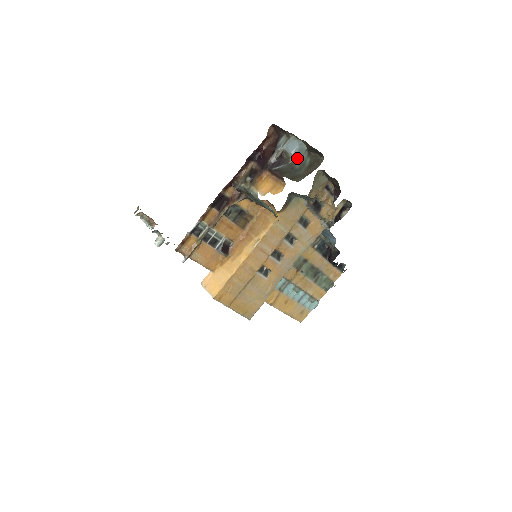
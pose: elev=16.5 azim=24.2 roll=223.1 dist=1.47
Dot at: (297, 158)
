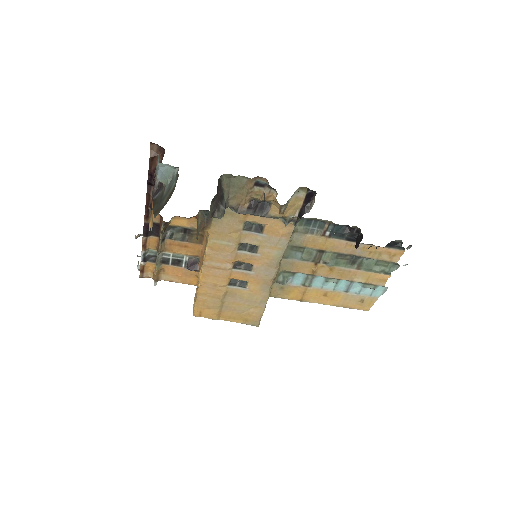
Dot at: (167, 181)
